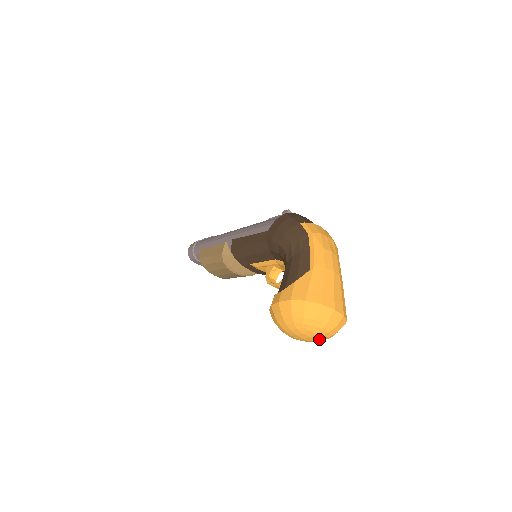
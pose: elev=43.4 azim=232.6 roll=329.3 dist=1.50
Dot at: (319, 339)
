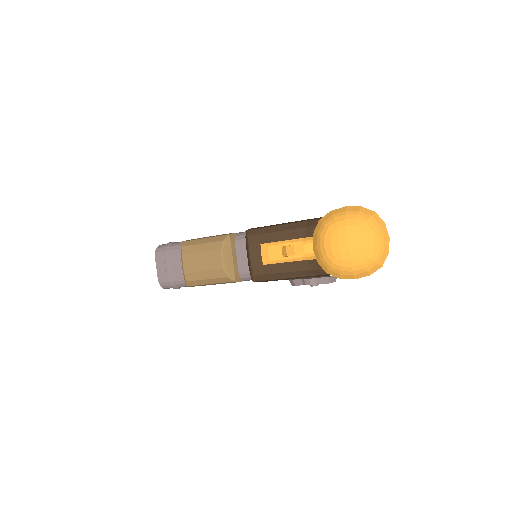
Dot at: (360, 253)
